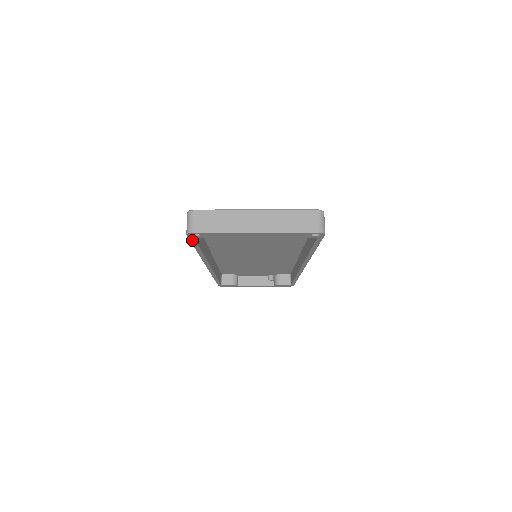
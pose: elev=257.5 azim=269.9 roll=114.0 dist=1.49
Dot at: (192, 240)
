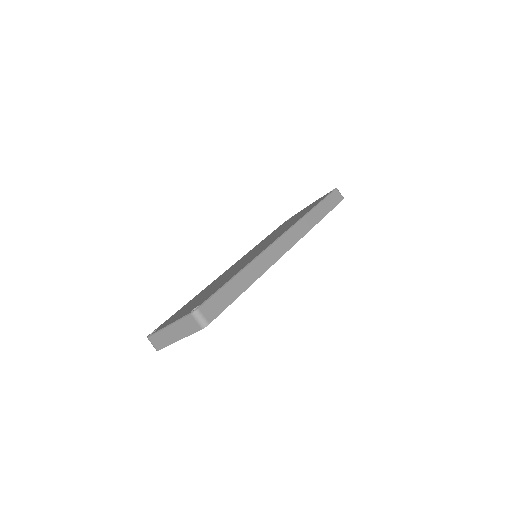
Dot at: occluded
